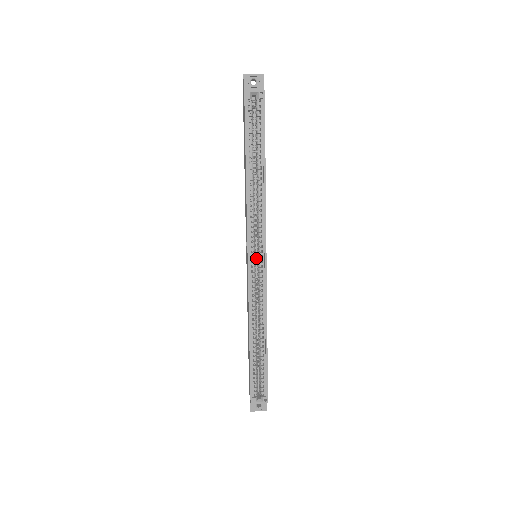
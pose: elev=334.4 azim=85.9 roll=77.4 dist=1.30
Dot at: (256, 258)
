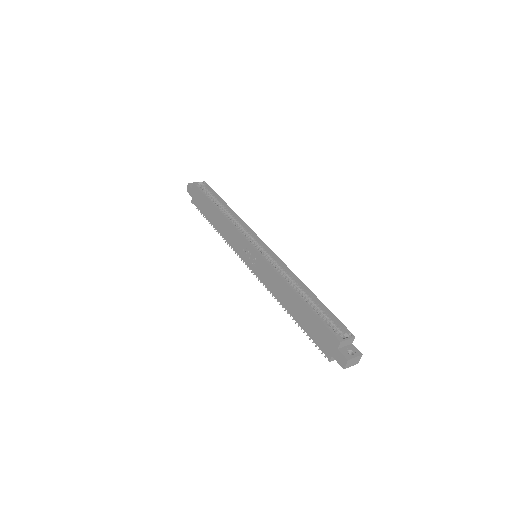
Dot at: occluded
